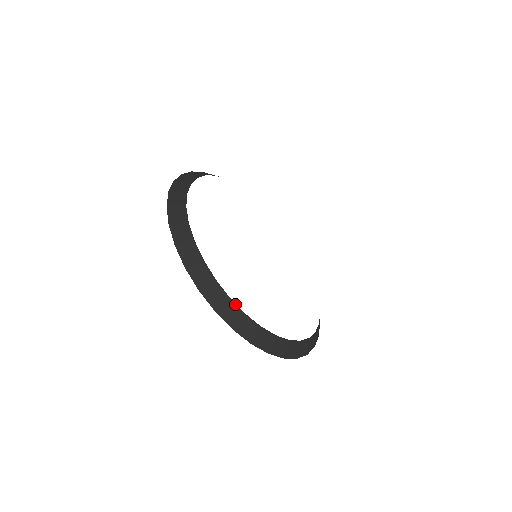
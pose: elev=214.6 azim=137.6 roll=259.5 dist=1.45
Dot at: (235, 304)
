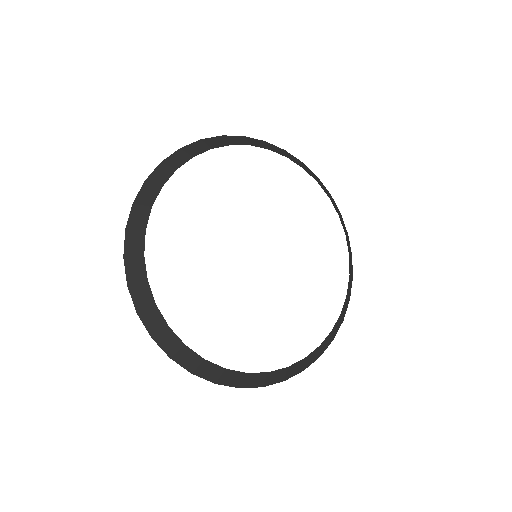
Dot at: (160, 313)
